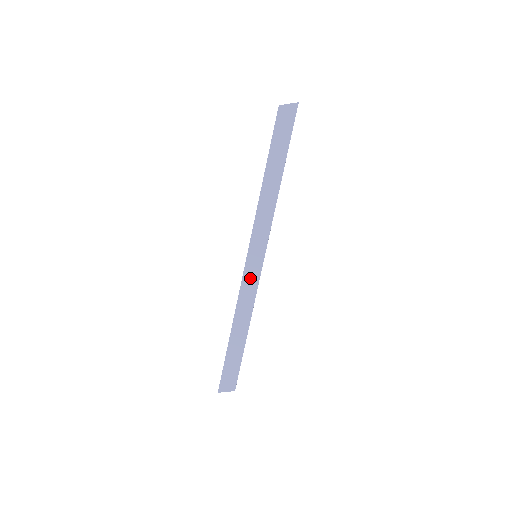
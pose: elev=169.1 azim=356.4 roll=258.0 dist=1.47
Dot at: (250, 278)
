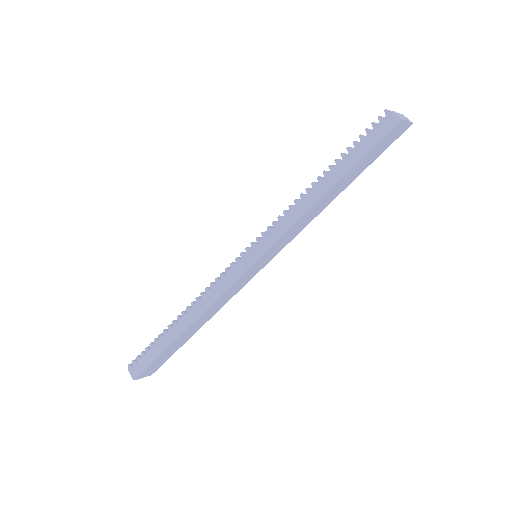
Dot at: (242, 281)
